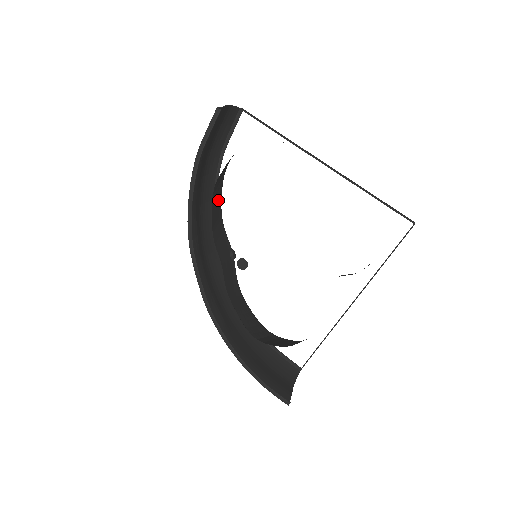
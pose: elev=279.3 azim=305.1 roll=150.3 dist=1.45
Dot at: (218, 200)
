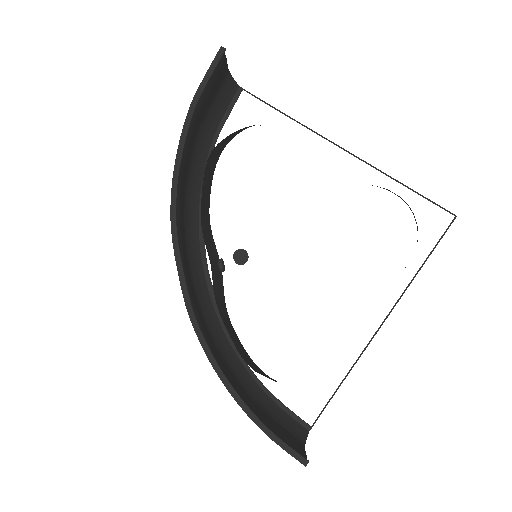
Dot at: (207, 191)
